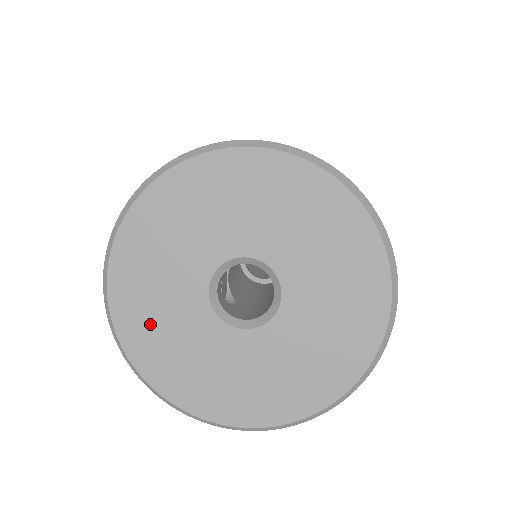
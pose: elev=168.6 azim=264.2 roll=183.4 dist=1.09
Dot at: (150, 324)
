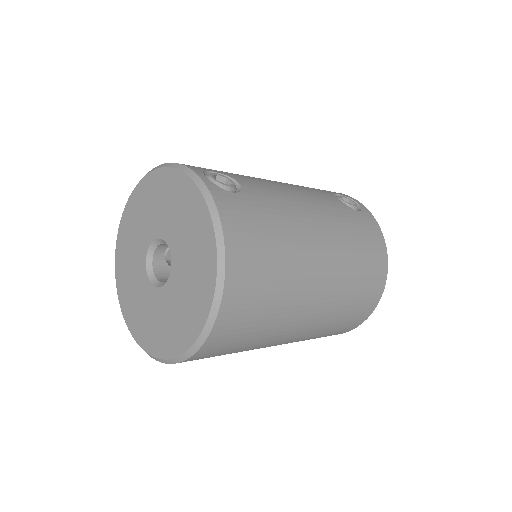
Dot at: (127, 244)
